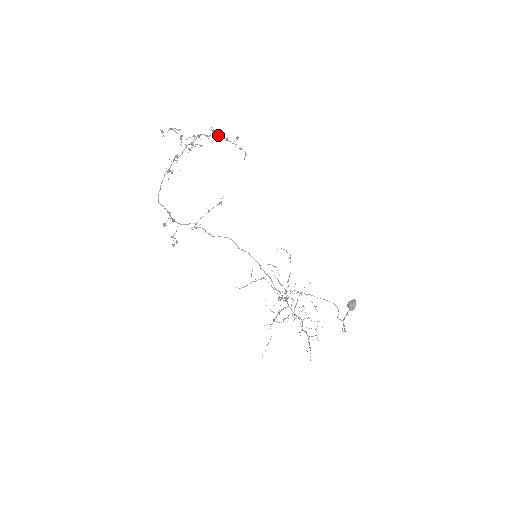
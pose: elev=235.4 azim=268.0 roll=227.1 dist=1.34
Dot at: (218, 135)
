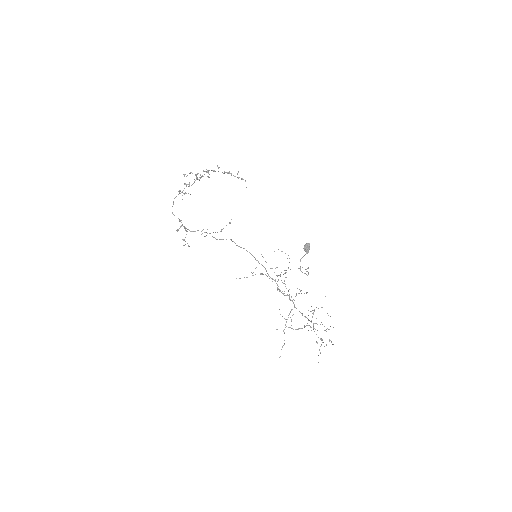
Dot at: (224, 172)
